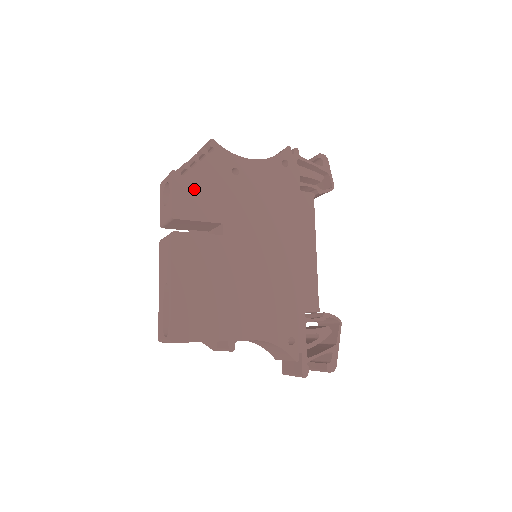
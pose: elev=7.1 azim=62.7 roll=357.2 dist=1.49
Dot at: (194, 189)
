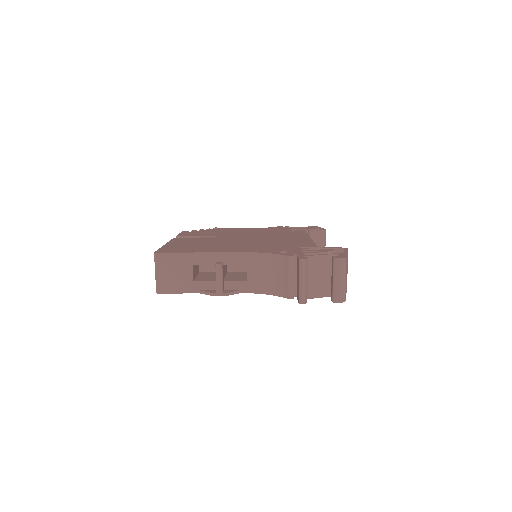
Dot at: occluded
